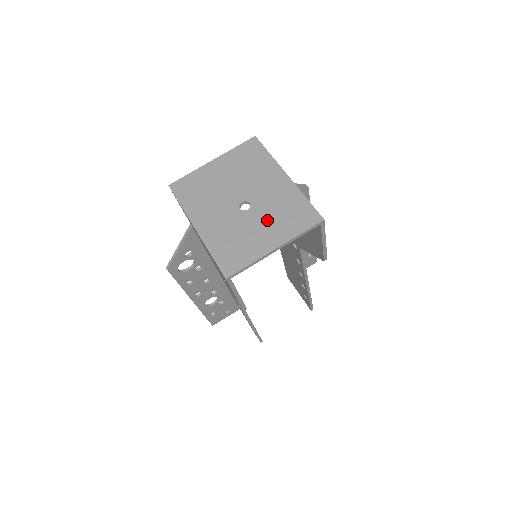
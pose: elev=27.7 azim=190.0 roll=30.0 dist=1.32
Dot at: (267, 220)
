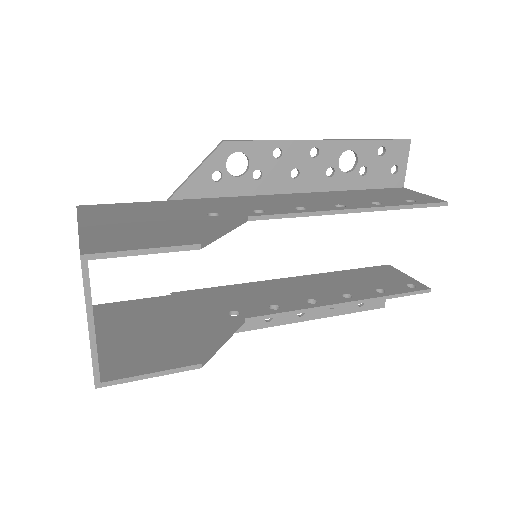
Dot at: occluded
